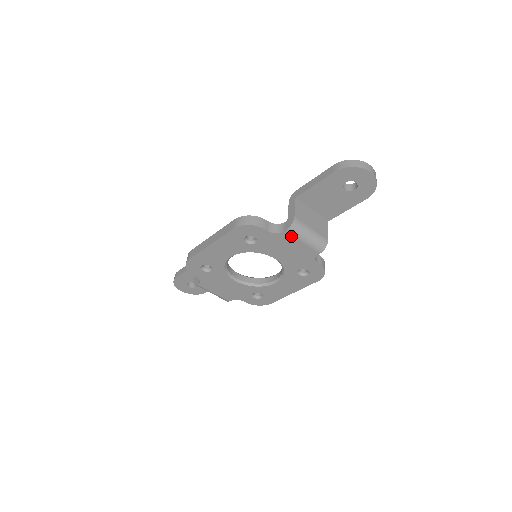
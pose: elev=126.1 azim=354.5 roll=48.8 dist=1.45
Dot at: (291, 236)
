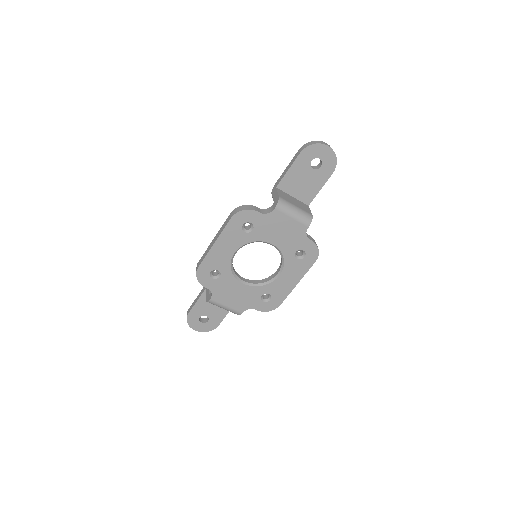
Dot at: (280, 213)
